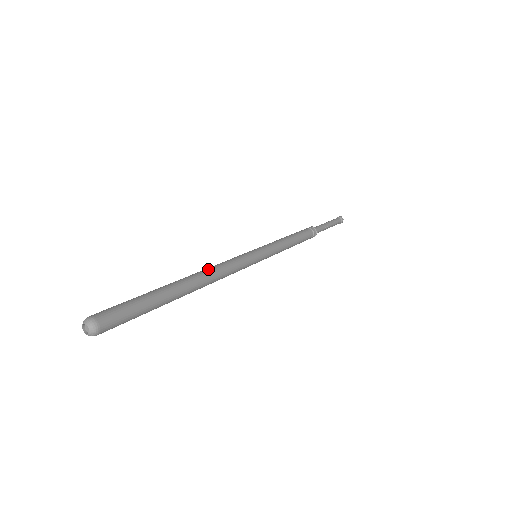
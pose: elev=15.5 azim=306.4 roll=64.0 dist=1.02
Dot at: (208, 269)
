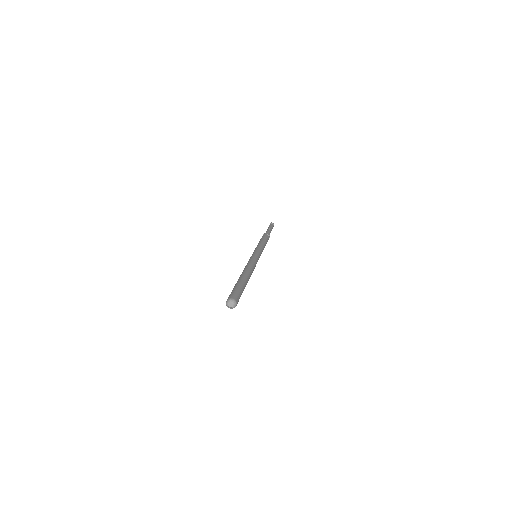
Dot at: (247, 267)
